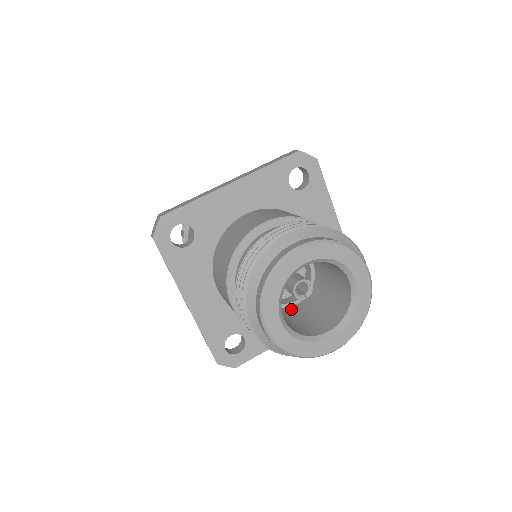
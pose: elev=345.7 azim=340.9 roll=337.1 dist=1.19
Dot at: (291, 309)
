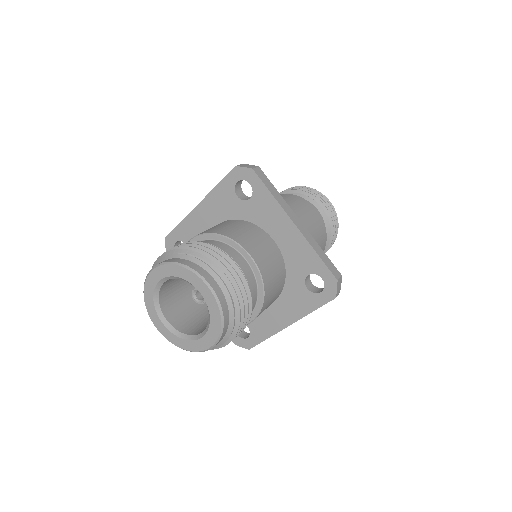
Dot at: occluded
